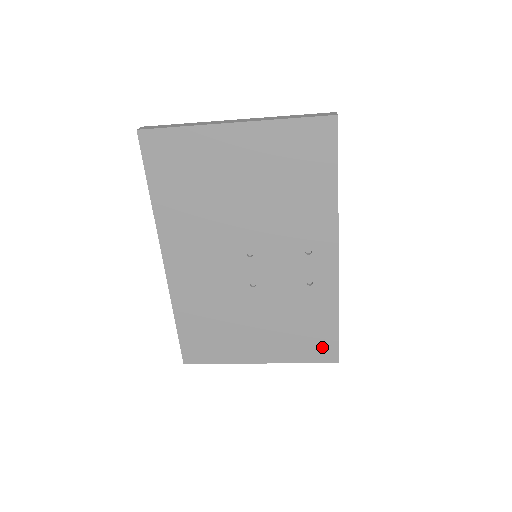
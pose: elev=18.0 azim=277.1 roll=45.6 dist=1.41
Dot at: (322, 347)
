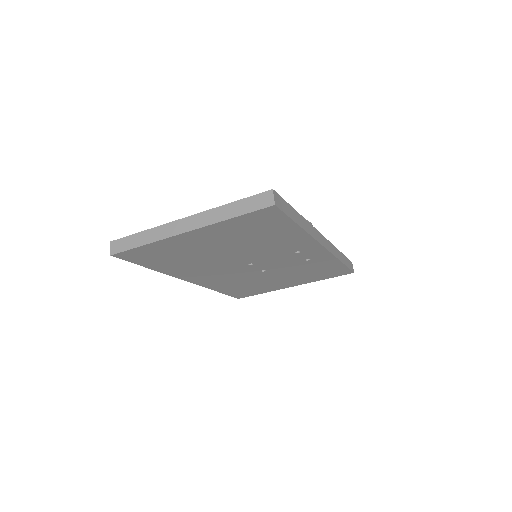
Dot at: (336, 272)
